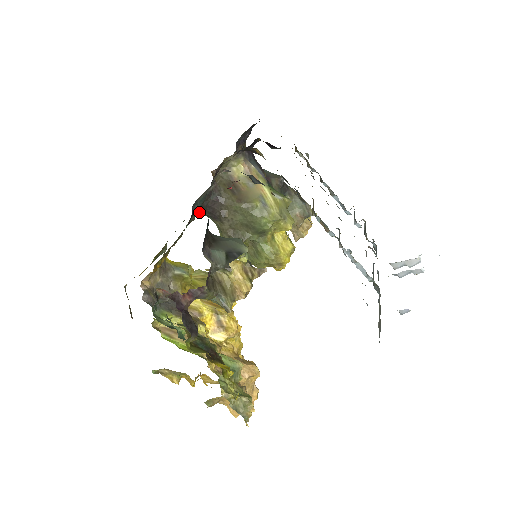
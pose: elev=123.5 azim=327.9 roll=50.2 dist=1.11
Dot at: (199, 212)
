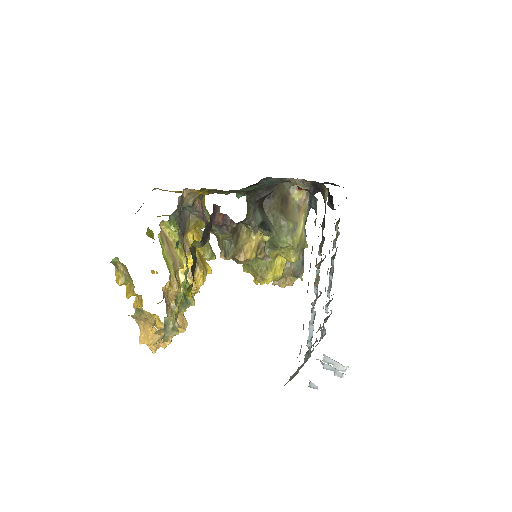
Dot at: (249, 193)
